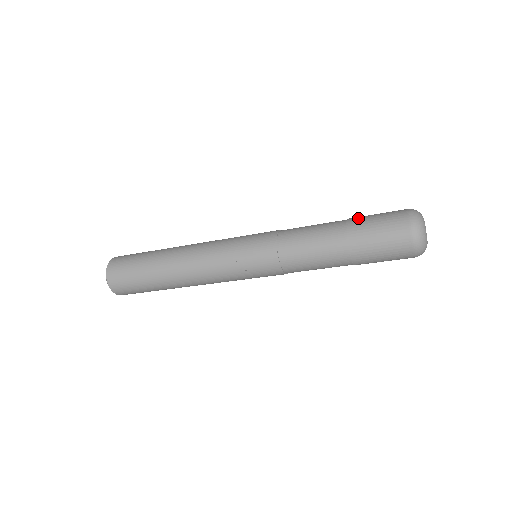
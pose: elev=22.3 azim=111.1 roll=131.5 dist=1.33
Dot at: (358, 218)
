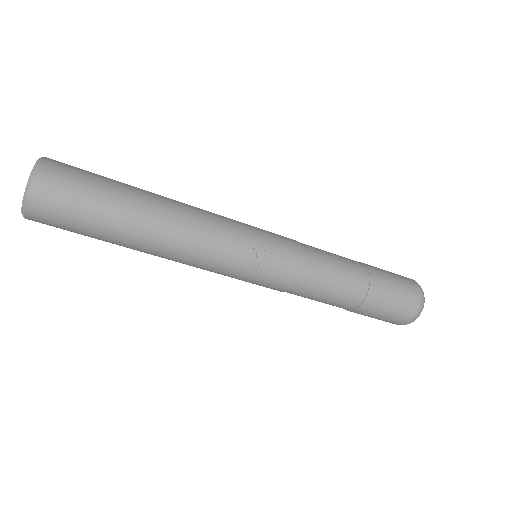
Dot at: occluded
